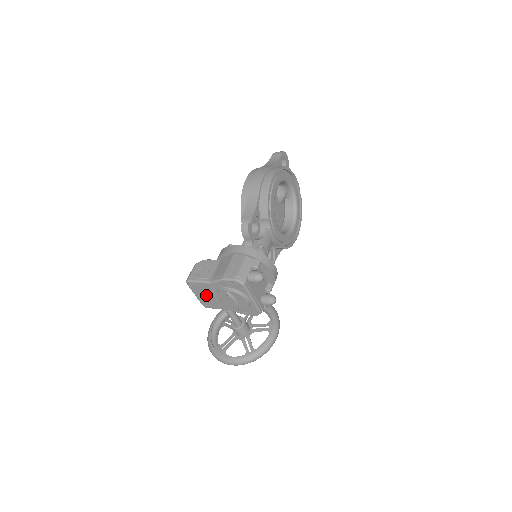
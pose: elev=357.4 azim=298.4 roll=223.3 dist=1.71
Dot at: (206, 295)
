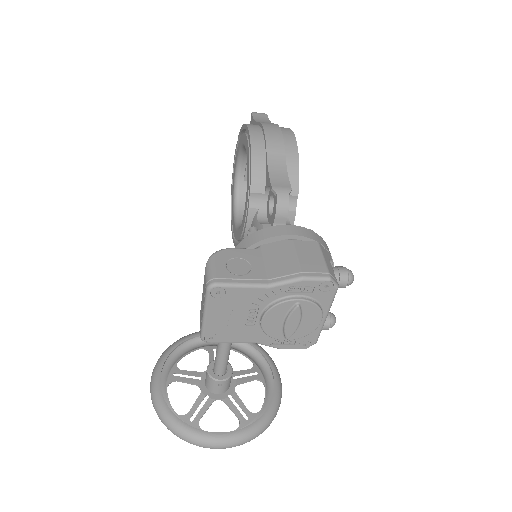
Dot at: (233, 314)
